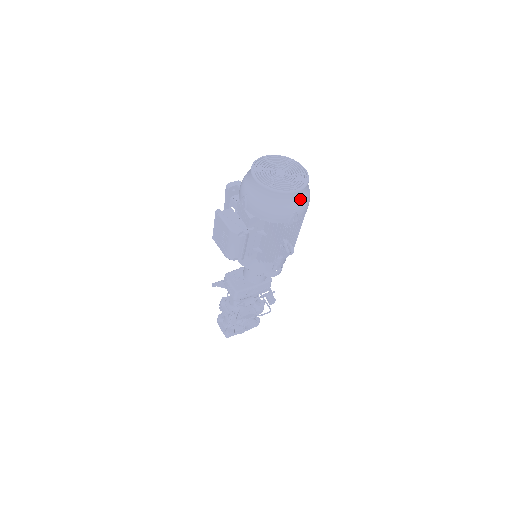
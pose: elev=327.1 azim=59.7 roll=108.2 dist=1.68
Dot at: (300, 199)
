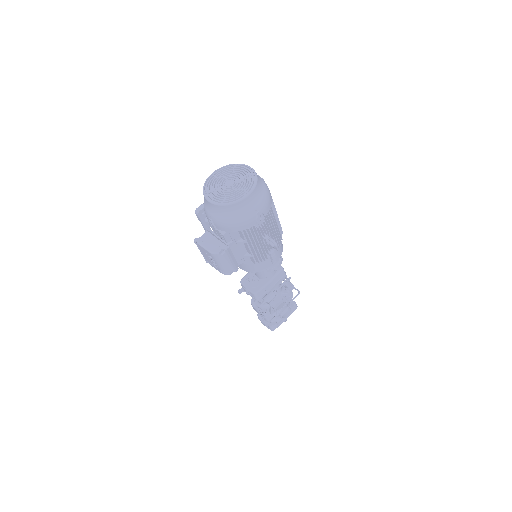
Dot at: (256, 199)
